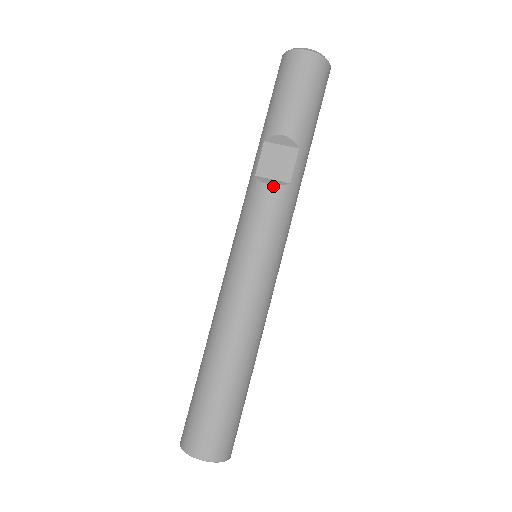
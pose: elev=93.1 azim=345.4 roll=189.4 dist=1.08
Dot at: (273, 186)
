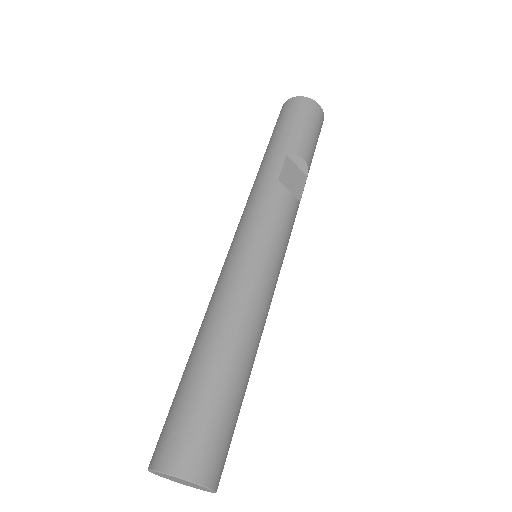
Dot at: (295, 197)
